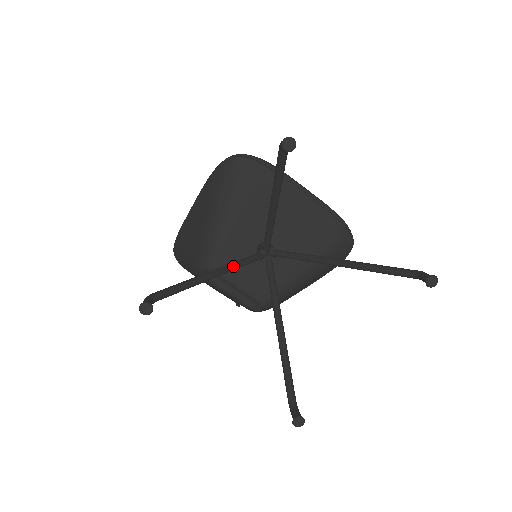
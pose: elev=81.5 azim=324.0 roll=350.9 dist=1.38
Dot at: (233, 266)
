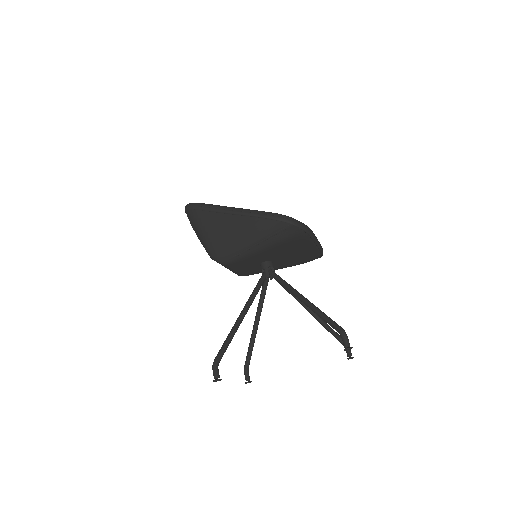
Dot at: occluded
